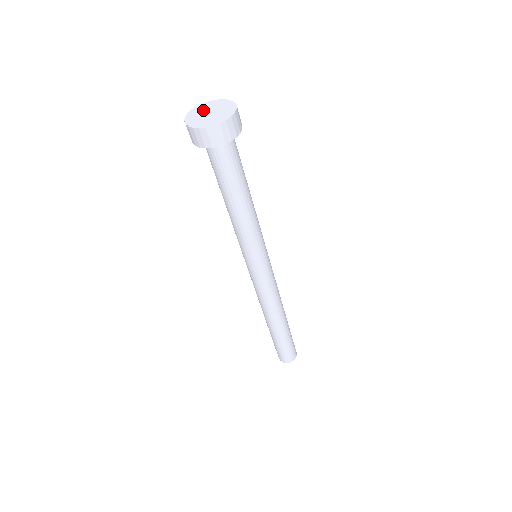
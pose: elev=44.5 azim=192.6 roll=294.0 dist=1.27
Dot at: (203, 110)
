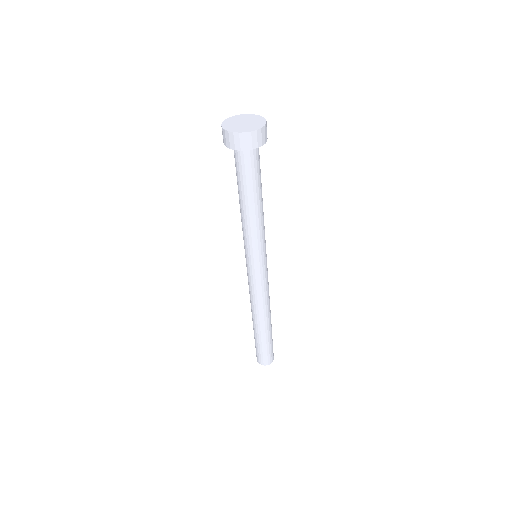
Dot at: (240, 119)
